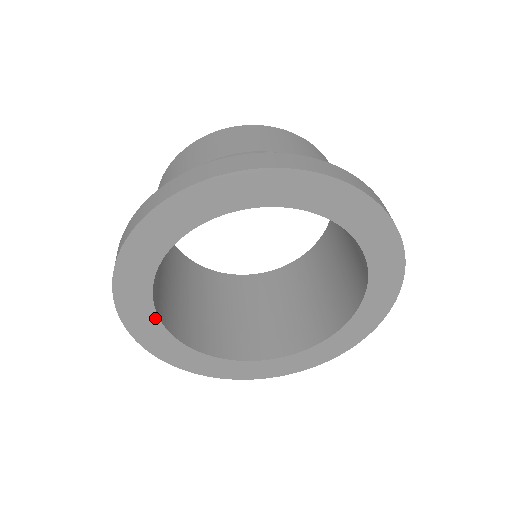
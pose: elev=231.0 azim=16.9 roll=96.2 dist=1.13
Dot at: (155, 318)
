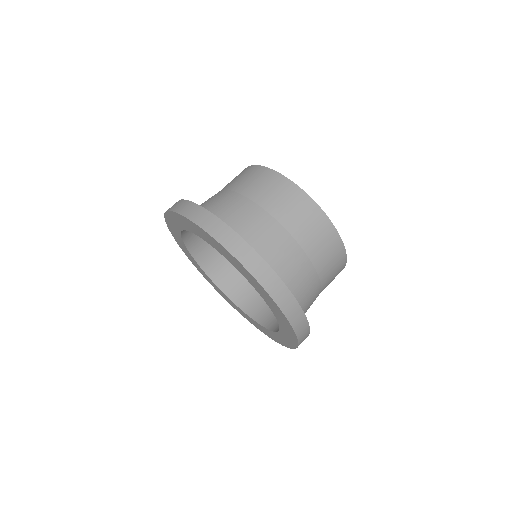
Dot at: (211, 280)
